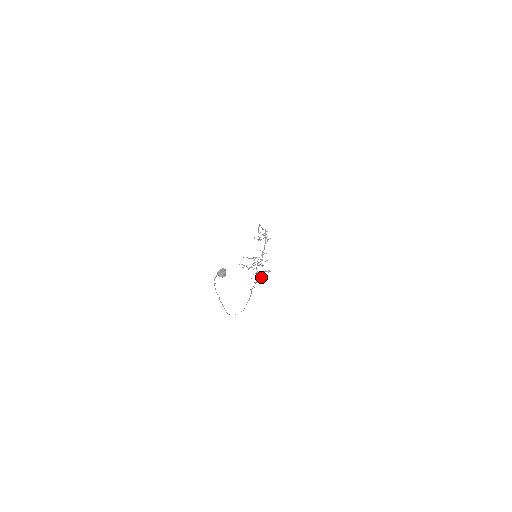
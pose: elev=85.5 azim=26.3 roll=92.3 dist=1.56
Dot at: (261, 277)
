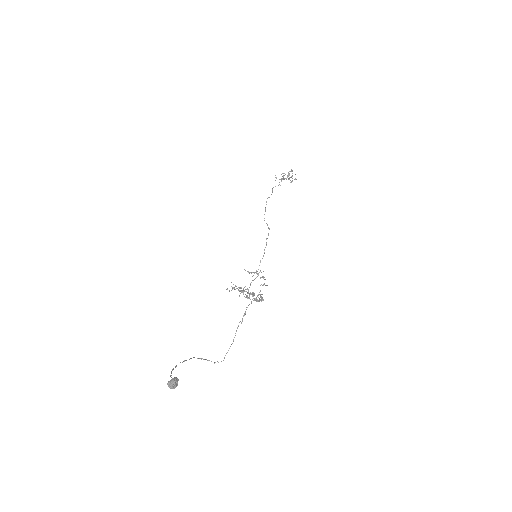
Dot at: (255, 298)
